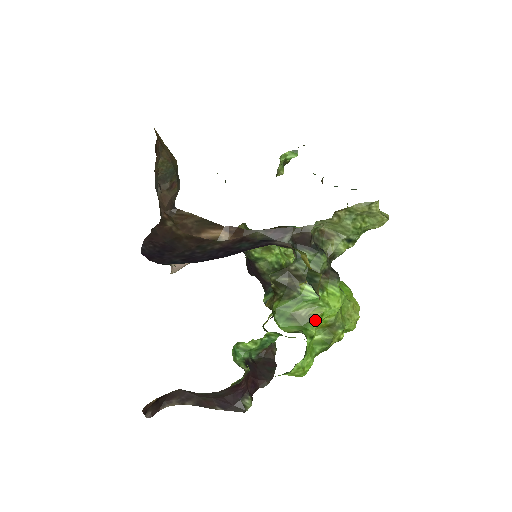
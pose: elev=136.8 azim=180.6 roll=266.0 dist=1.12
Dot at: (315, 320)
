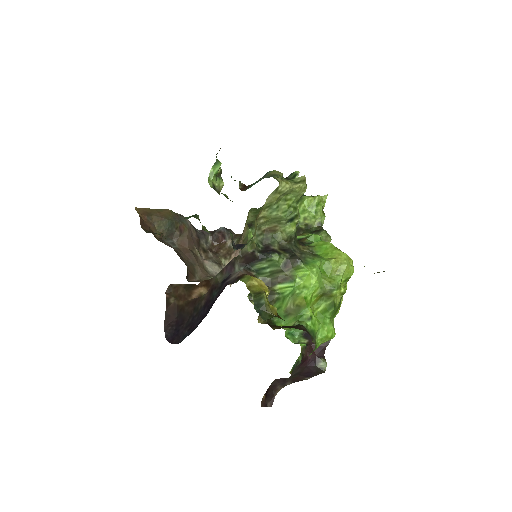
Dot at: (303, 305)
